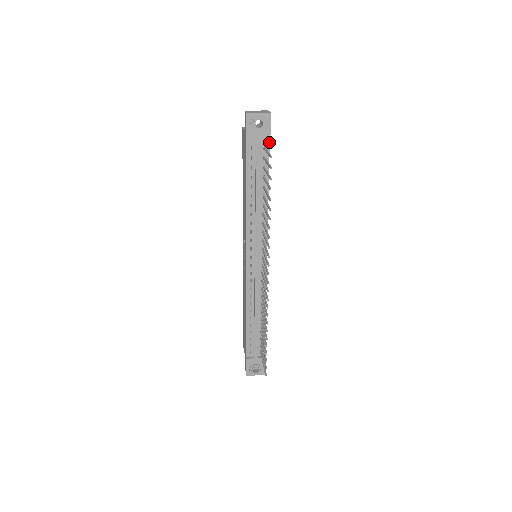
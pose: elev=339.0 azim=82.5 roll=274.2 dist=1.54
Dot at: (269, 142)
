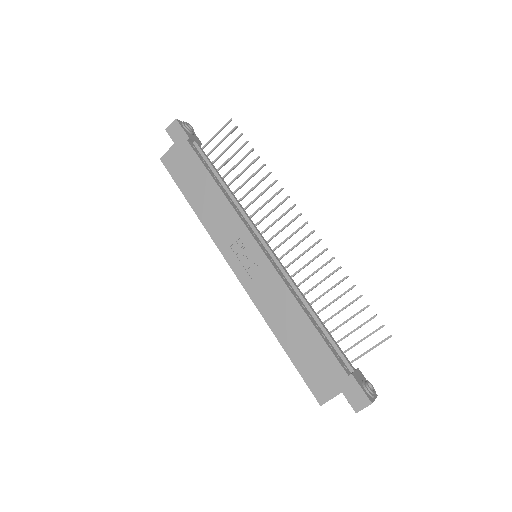
Dot at: occluded
